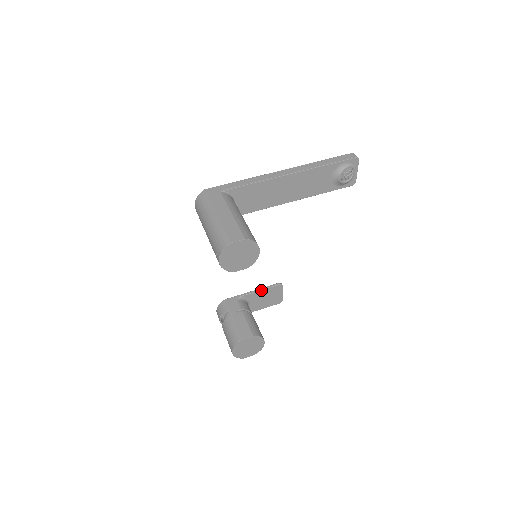
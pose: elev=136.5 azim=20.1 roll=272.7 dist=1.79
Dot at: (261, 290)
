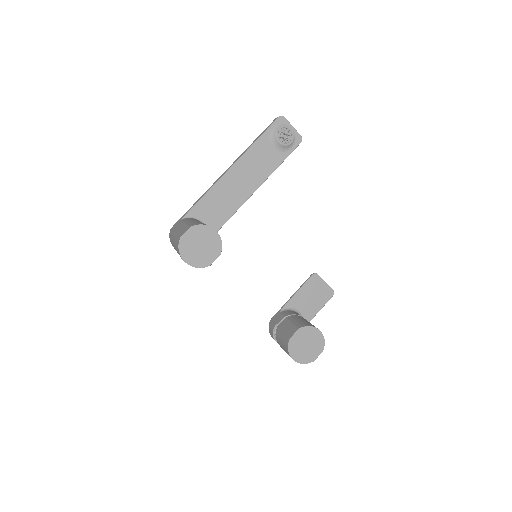
Dot at: (298, 291)
